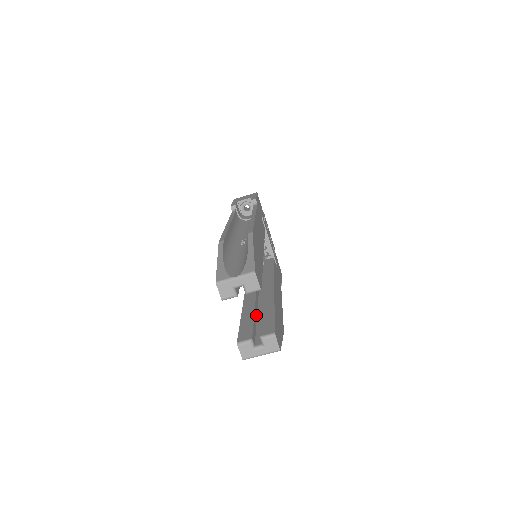
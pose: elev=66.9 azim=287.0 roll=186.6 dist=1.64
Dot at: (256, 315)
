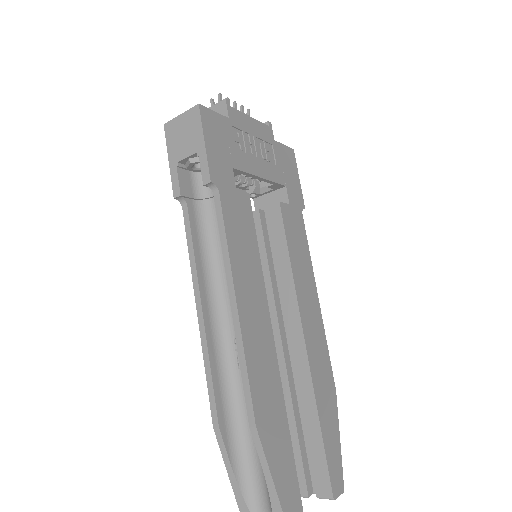
Dot at: (297, 409)
